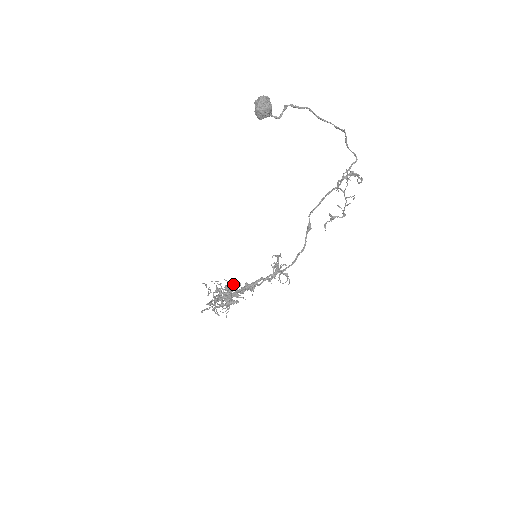
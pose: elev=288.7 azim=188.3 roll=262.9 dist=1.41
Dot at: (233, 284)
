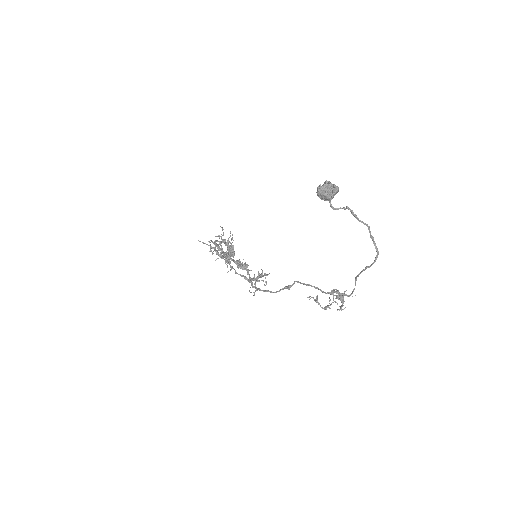
Dot at: (232, 251)
